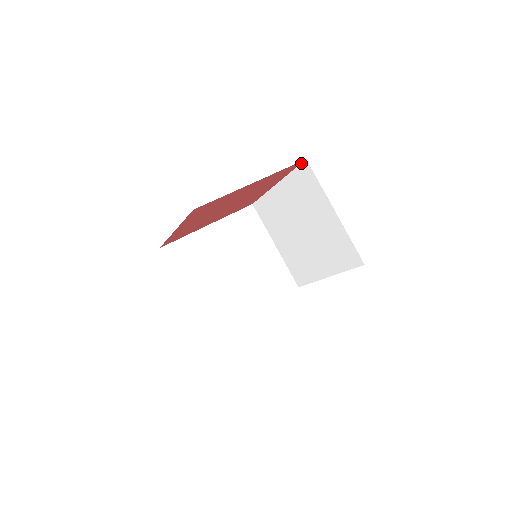
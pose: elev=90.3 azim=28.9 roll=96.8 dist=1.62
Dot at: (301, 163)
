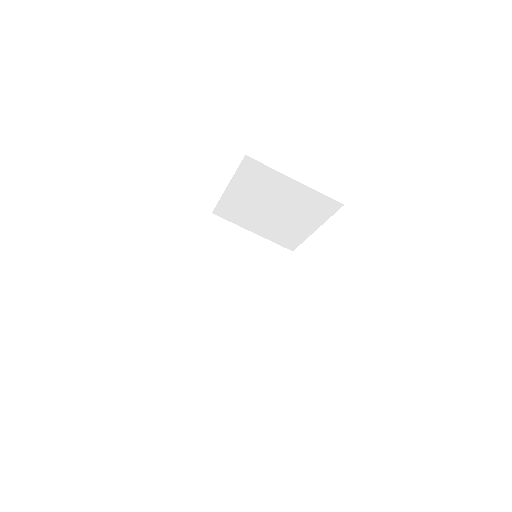
Dot at: (242, 160)
